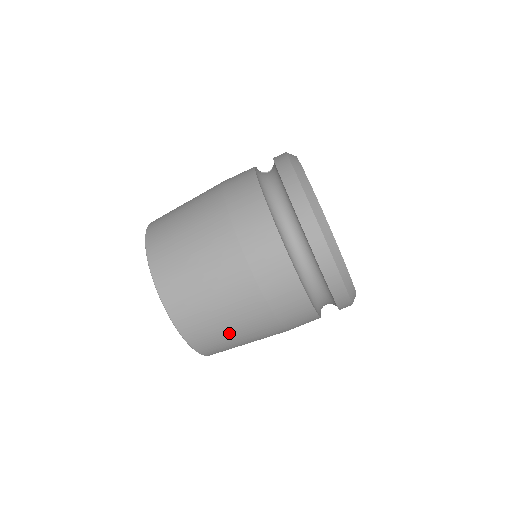
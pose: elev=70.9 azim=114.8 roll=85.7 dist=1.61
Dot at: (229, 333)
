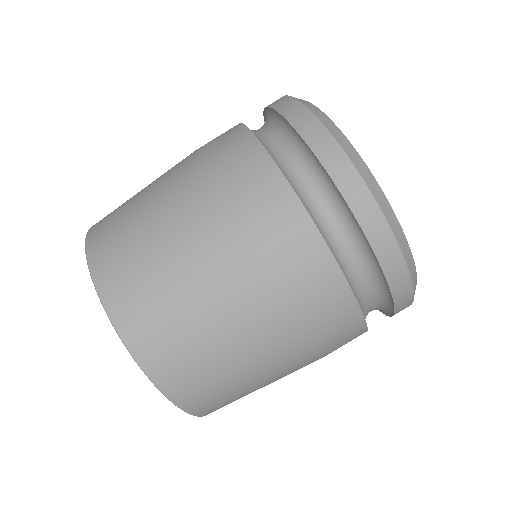
Dot at: (229, 368)
